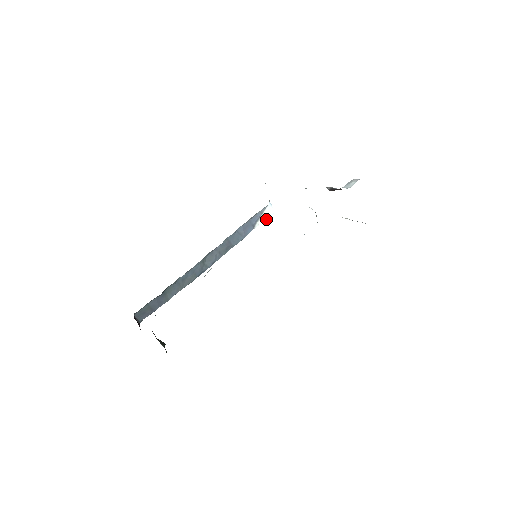
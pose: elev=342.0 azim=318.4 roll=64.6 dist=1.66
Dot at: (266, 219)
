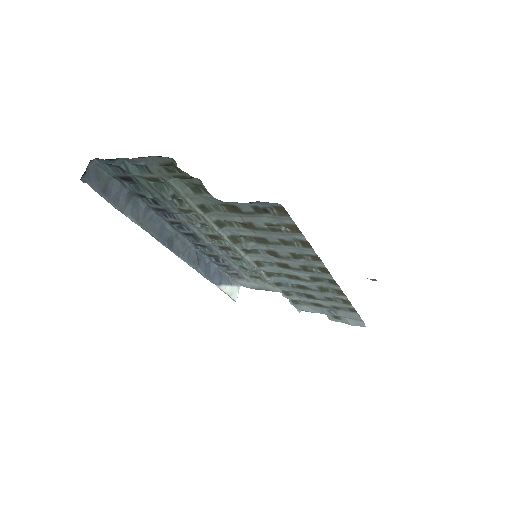
Dot at: (229, 295)
